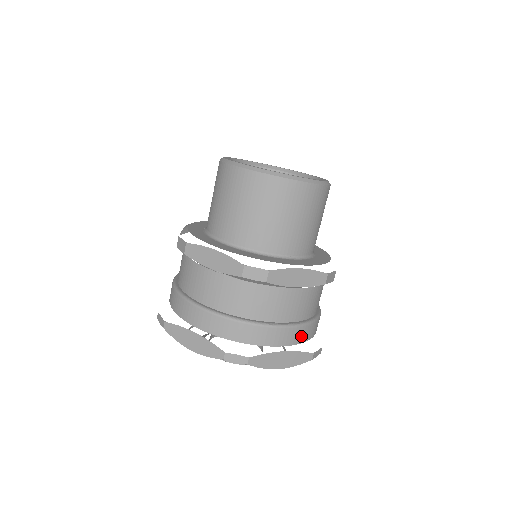
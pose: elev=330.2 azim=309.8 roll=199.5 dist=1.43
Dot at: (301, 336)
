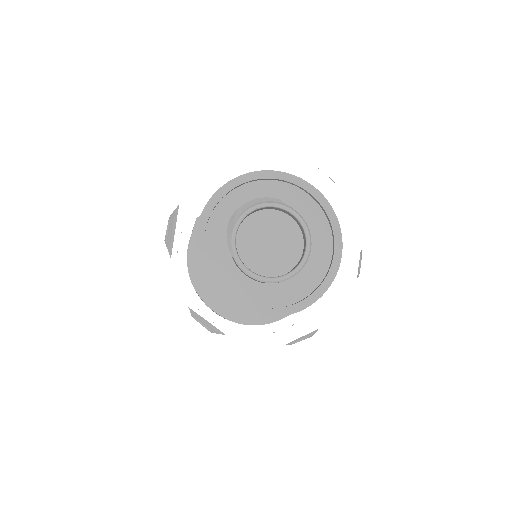
Dot at: occluded
